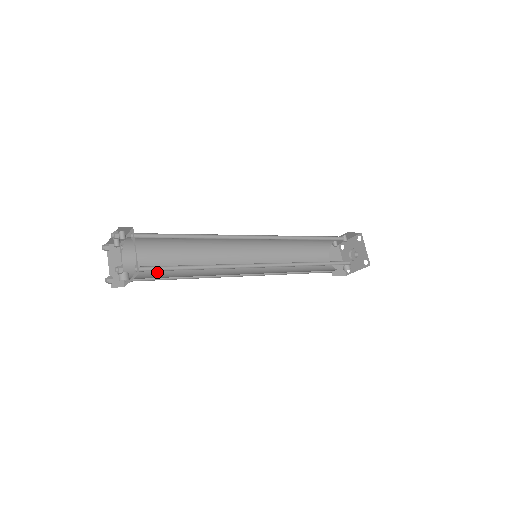
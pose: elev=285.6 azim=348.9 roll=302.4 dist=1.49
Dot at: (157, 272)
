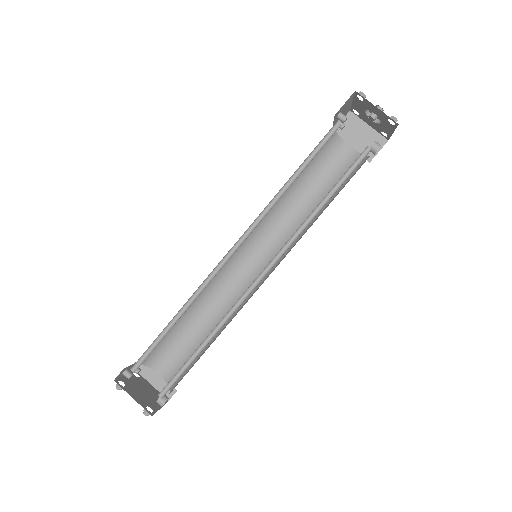
Dot at: (188, 356)
